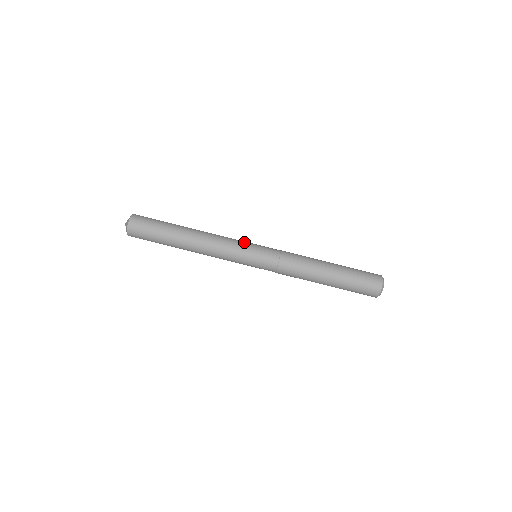
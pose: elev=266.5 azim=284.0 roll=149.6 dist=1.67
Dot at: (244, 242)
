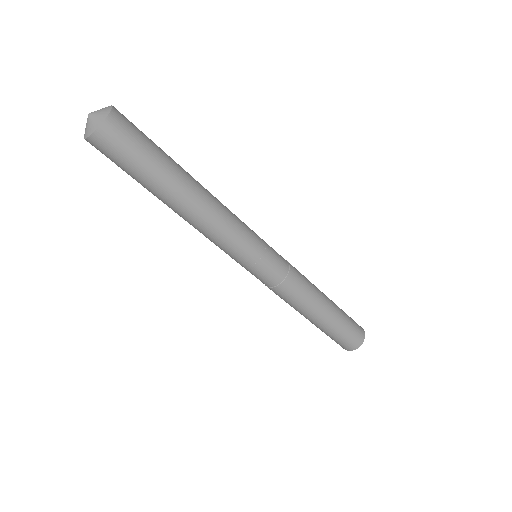
Dot at: (255, 238)
